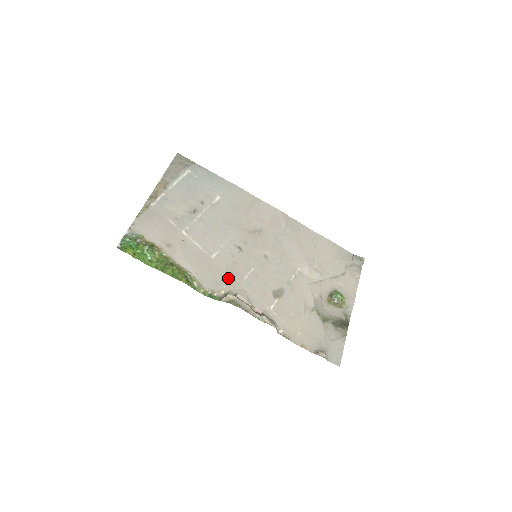
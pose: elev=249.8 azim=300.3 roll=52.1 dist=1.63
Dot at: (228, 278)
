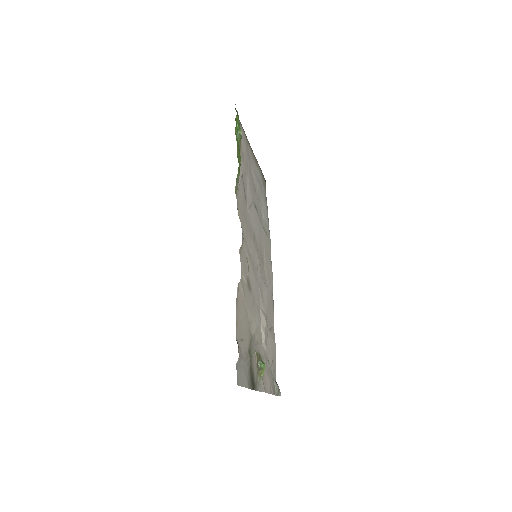
Dot at: (244, 222)
